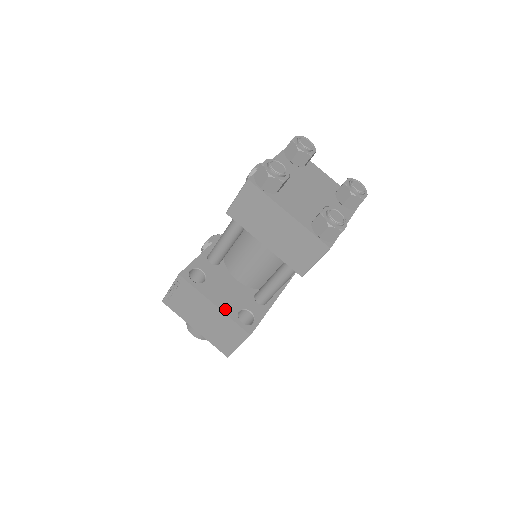
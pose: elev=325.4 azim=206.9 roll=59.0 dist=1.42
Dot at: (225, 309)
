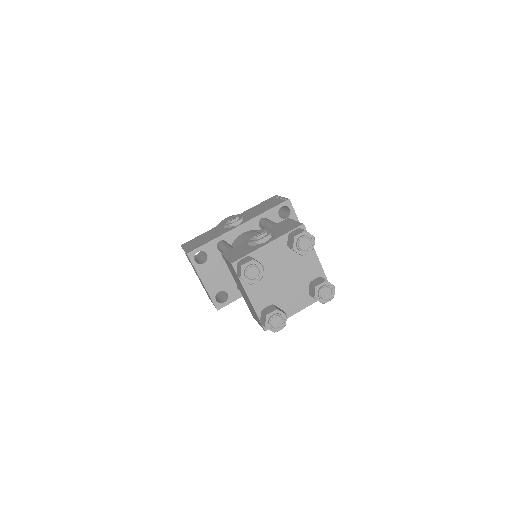
Dot at: (209, 288)
